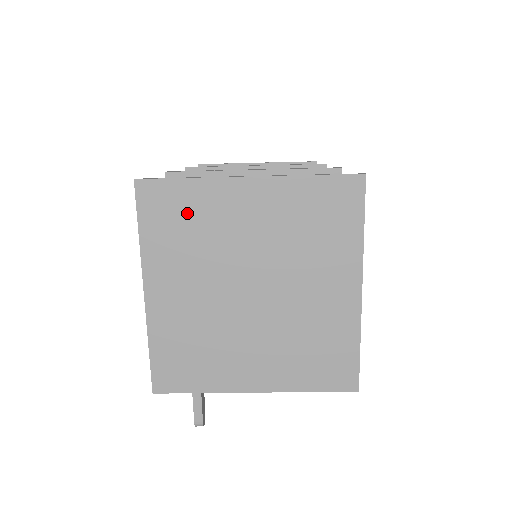
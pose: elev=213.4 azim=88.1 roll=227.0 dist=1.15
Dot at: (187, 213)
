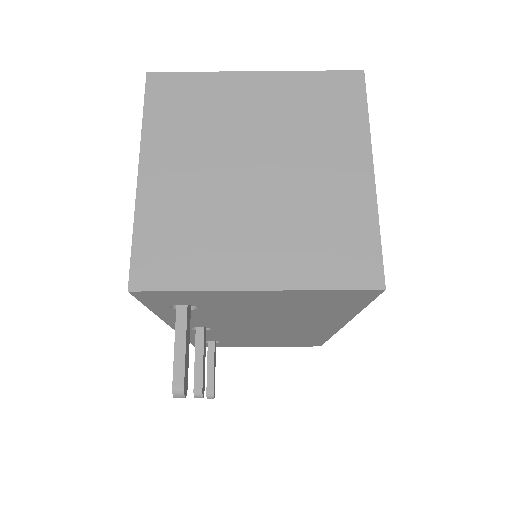
Dot at: (194, 100)
